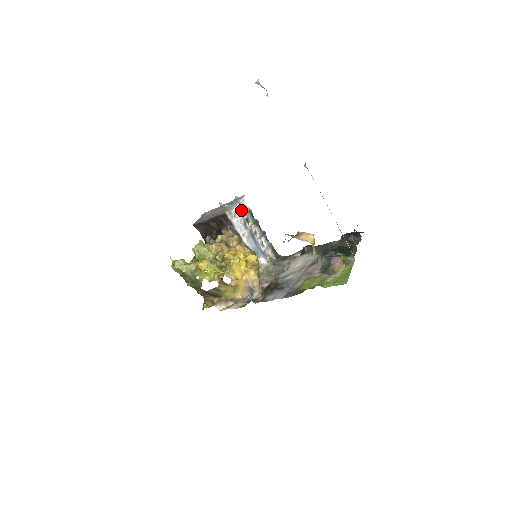
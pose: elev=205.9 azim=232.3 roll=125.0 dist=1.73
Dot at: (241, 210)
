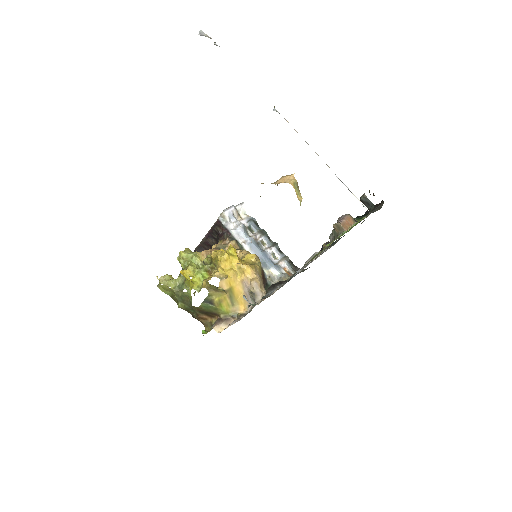
Dot at: (241, 218)
